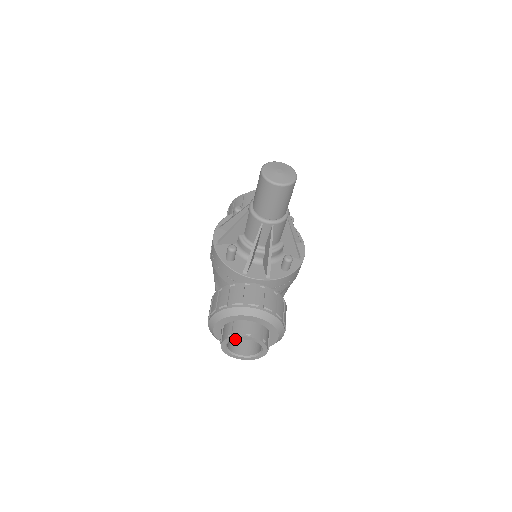
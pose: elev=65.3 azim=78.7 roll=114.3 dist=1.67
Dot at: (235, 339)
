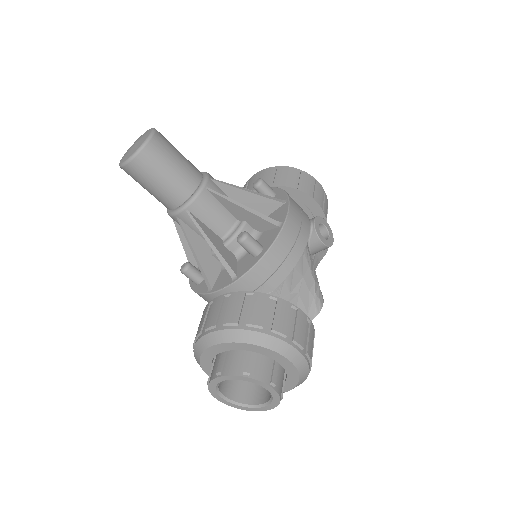
Dot at: (253, 383)
